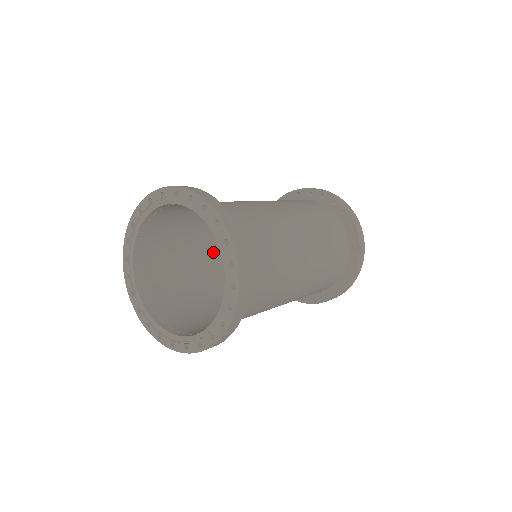
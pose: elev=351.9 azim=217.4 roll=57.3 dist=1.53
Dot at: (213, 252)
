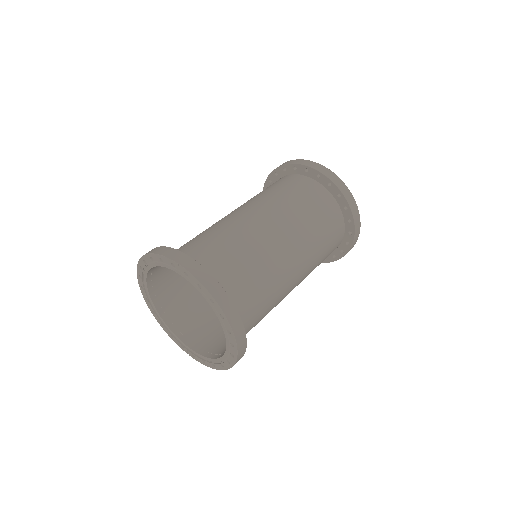
Dot at: occluded
